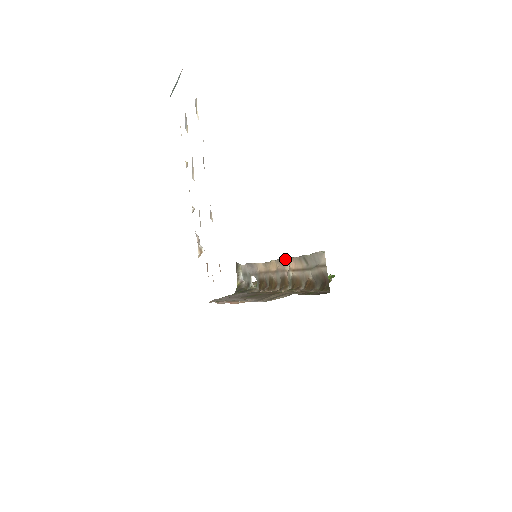
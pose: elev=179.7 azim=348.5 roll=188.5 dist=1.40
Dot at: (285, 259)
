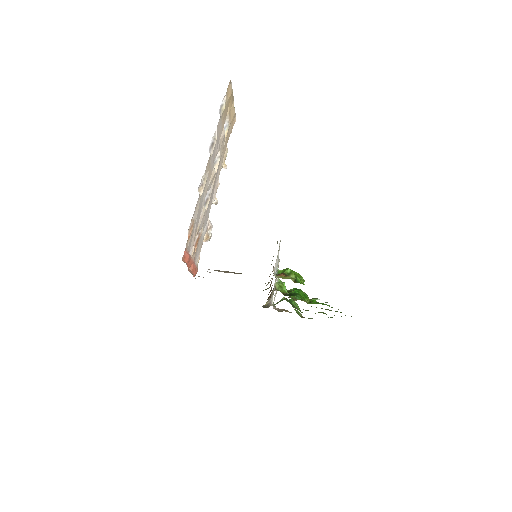
Dot at: occluded
